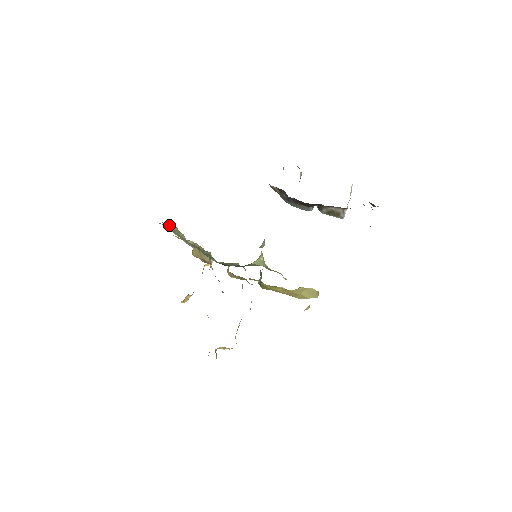
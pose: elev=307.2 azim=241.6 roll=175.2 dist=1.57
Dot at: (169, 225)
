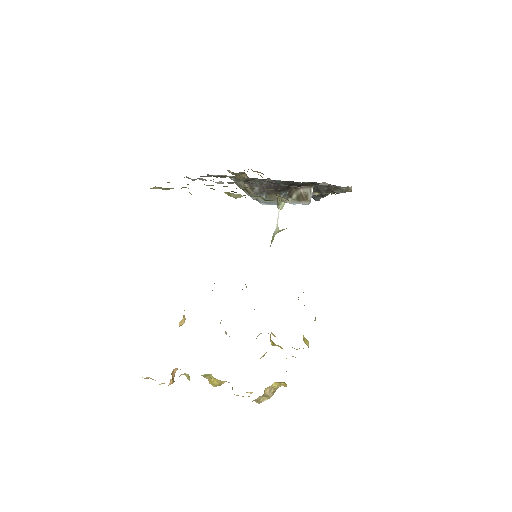
Dot at: occluded
